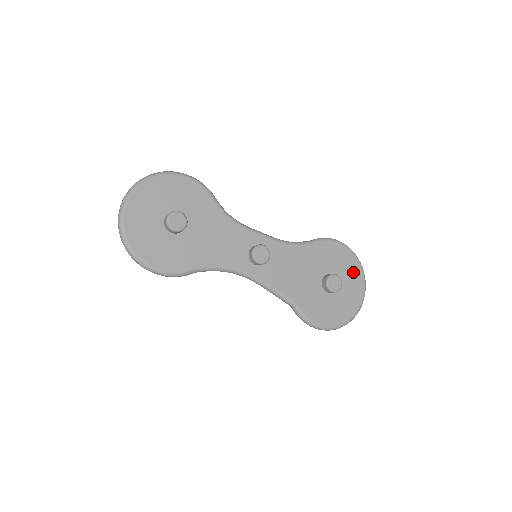
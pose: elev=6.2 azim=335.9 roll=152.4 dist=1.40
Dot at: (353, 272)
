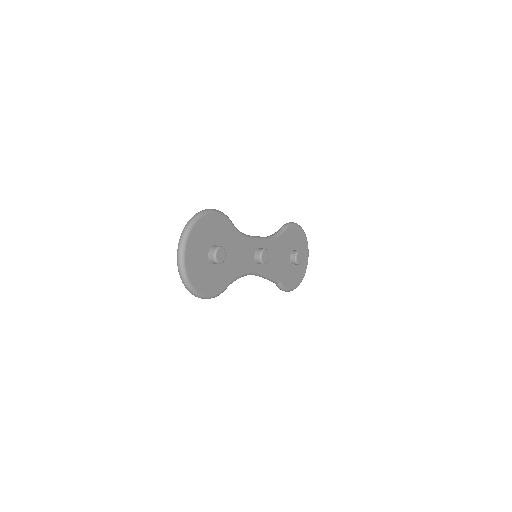
Dot at: (303, 243)
